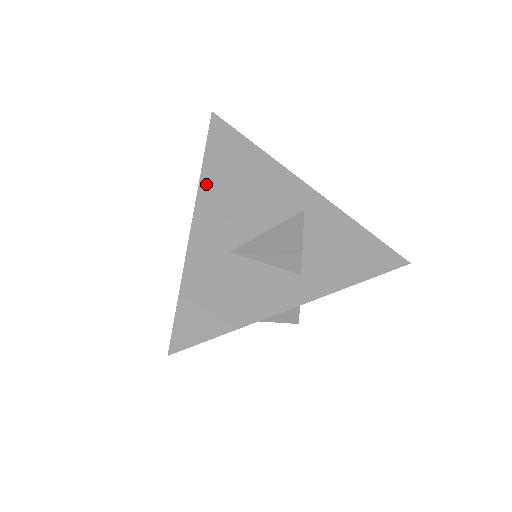
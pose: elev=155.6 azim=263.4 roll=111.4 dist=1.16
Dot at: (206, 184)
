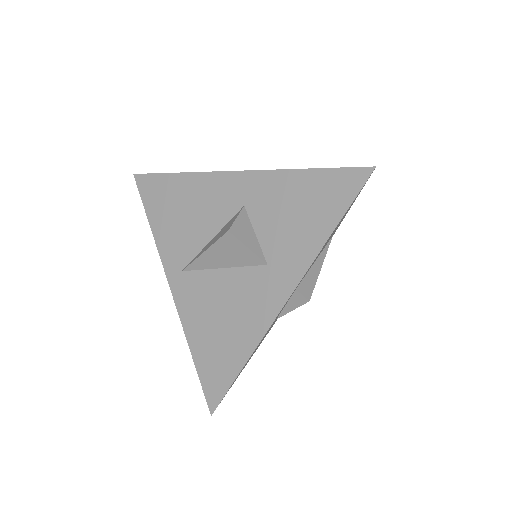
Dot at: occluded
